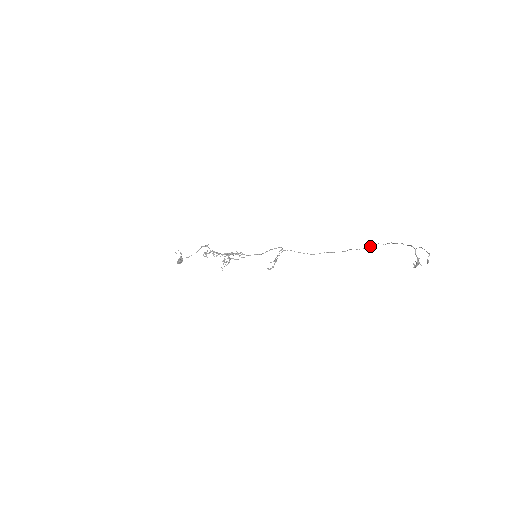
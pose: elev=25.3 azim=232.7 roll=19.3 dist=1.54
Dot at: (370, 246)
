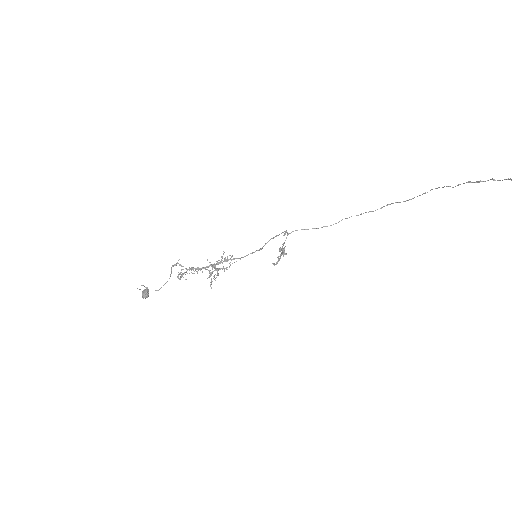
Dot at: (424, 193)
